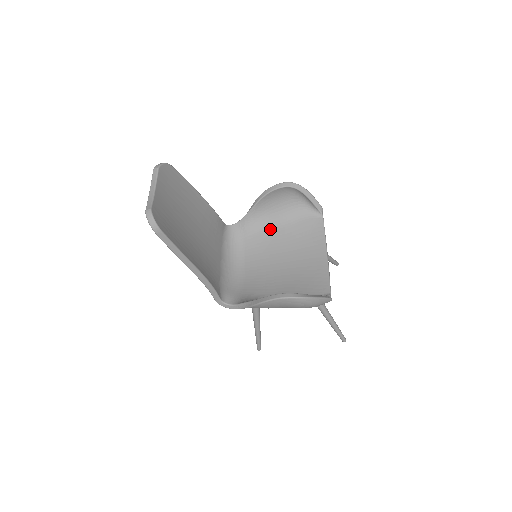
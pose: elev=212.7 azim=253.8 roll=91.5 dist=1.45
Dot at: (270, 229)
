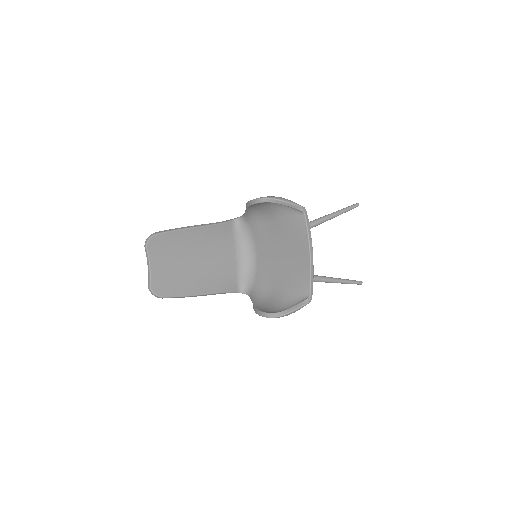
Dot at: (267, 222)
